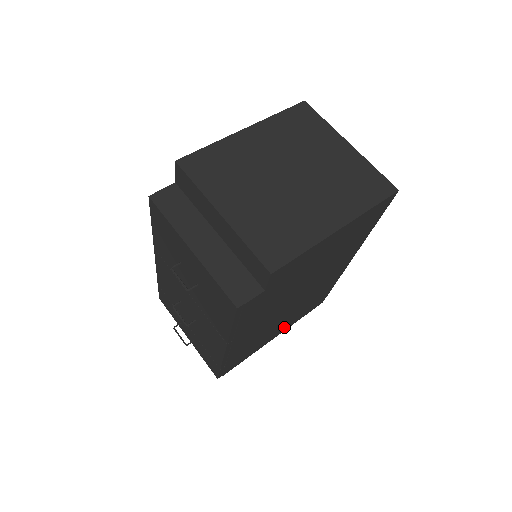
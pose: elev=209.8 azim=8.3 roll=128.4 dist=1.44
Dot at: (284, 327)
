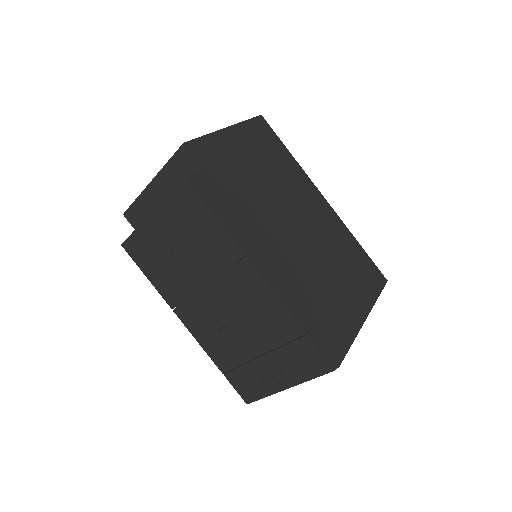
Dot at: (358, 299)
